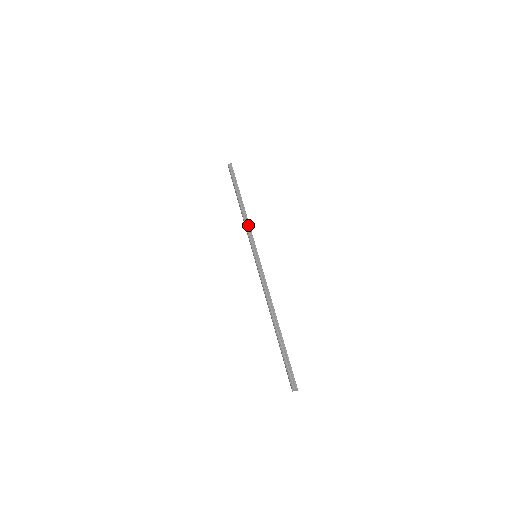
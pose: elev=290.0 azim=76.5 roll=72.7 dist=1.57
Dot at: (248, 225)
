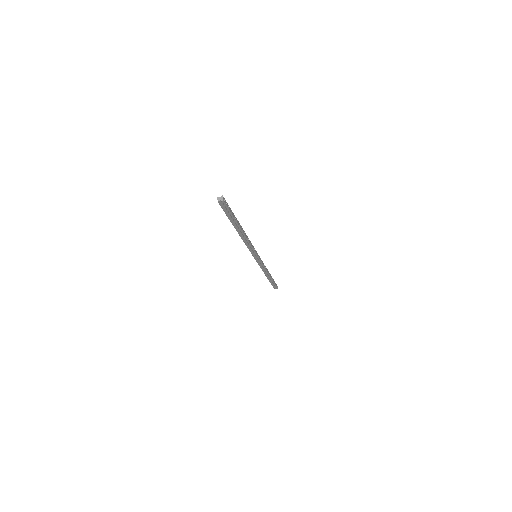
Dot at: (249, 246)
